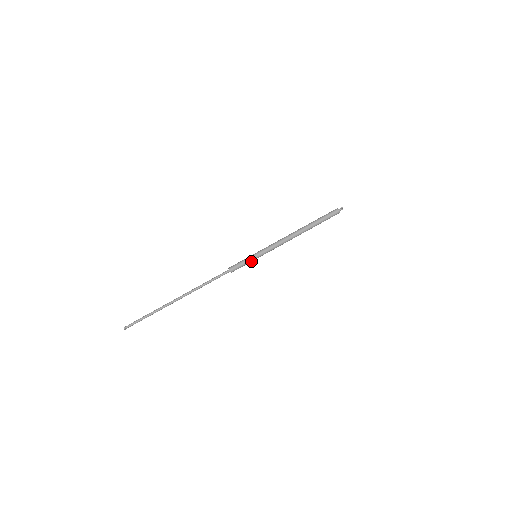
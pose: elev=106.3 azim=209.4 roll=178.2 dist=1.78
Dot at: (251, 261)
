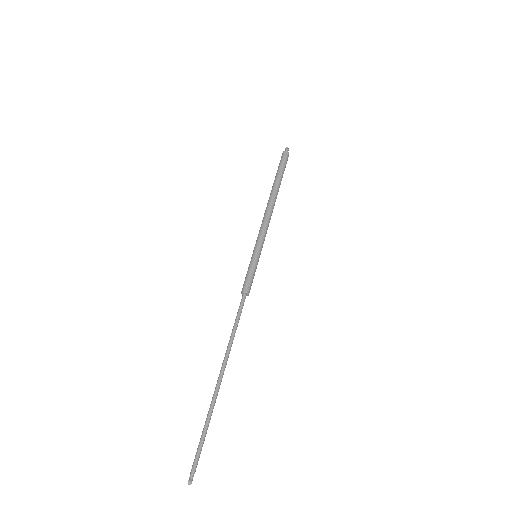
Dot at: (256, 265)
